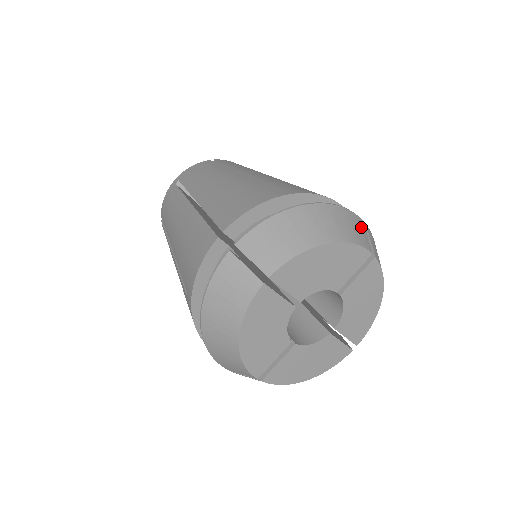
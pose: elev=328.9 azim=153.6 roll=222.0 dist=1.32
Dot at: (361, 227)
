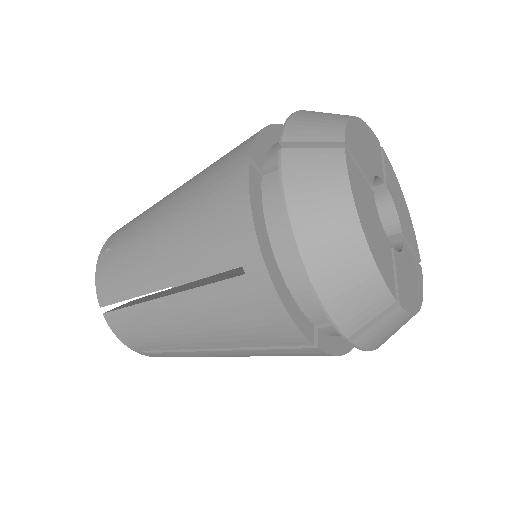
Dot at: occluded
